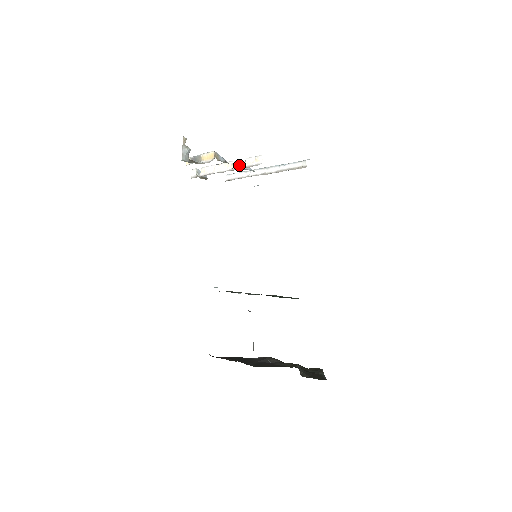
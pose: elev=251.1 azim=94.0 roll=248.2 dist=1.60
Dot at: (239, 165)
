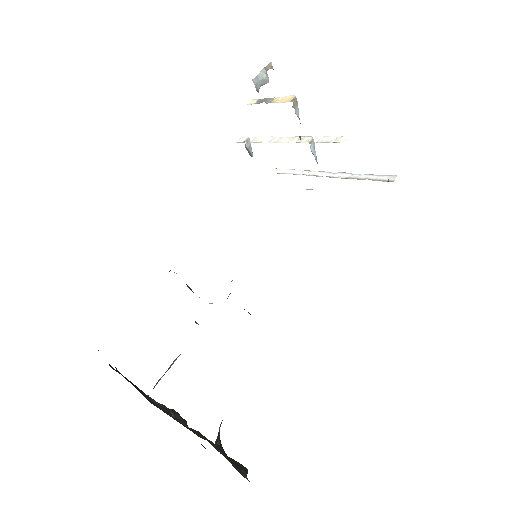
Dot at: (308, 141)
